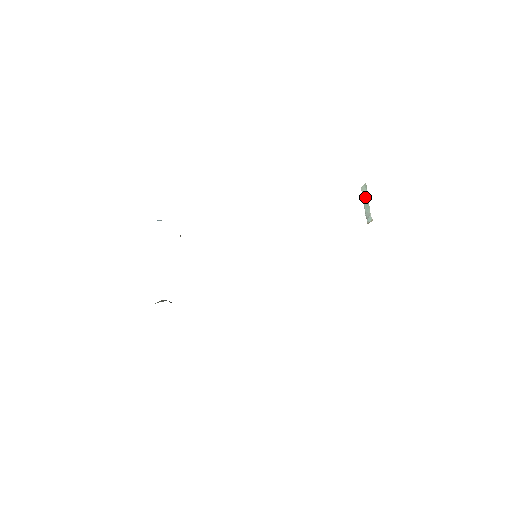
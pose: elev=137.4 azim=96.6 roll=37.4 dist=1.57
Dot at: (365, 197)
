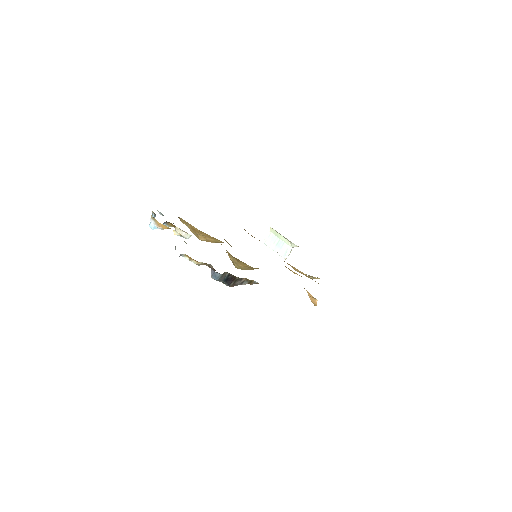
Dot at: (273, 242)
